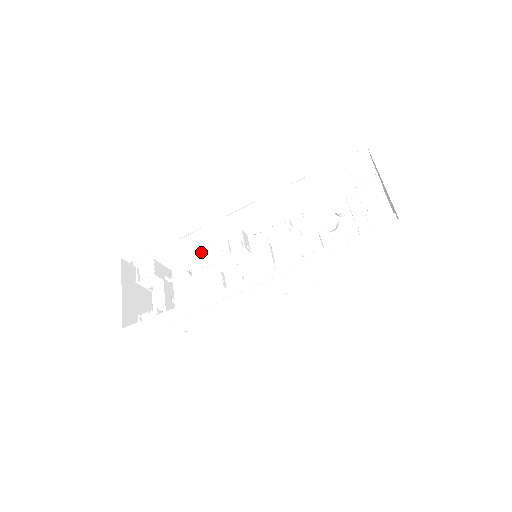
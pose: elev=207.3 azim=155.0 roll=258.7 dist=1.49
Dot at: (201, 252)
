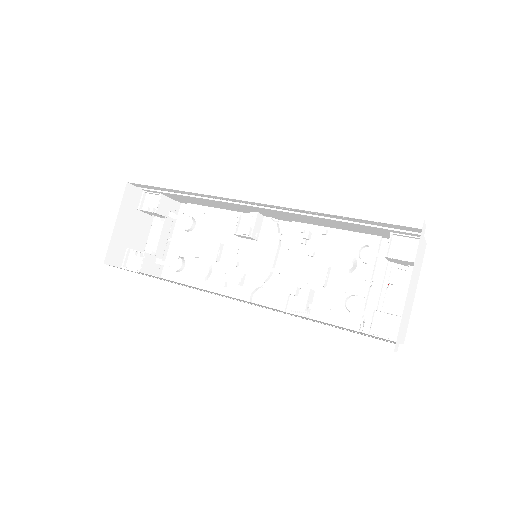
Dot at: (213, 206)
